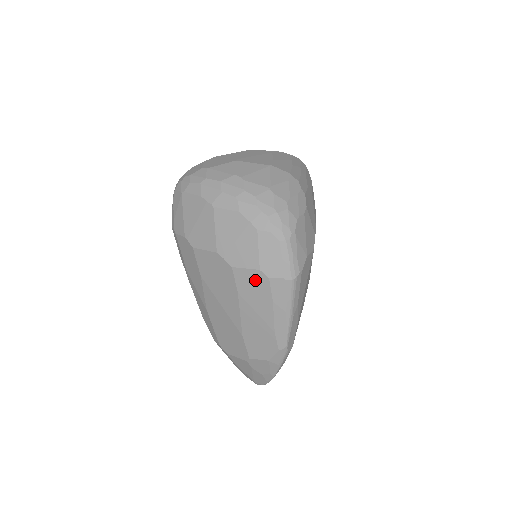
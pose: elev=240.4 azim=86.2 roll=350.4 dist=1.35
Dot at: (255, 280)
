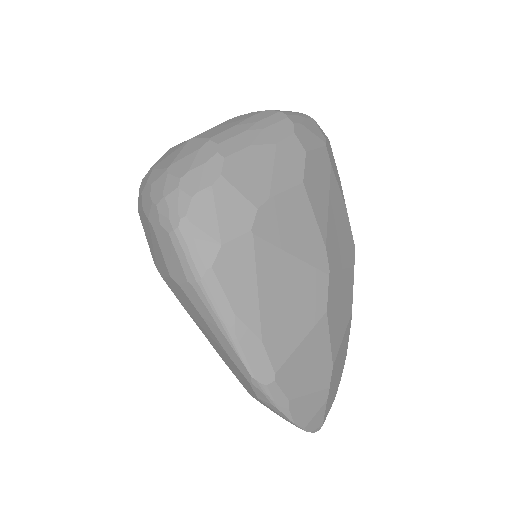
Dot at: (178, 290)
